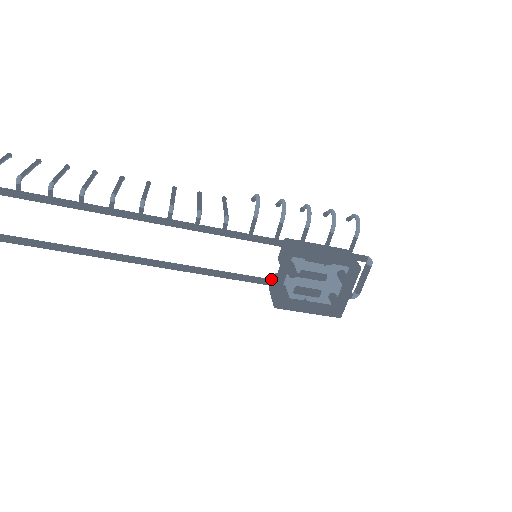
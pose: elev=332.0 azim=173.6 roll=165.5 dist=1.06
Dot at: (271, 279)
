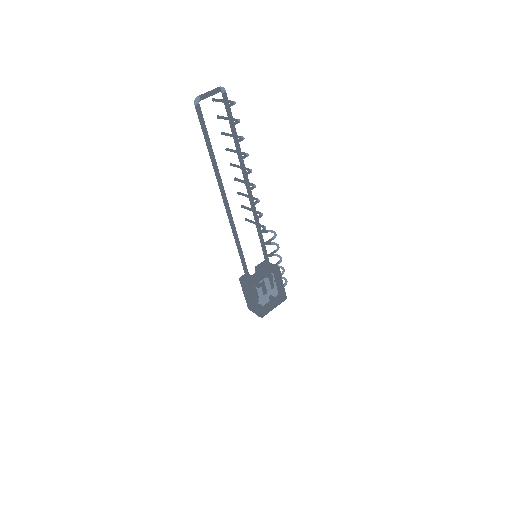
Dot at: occluded
